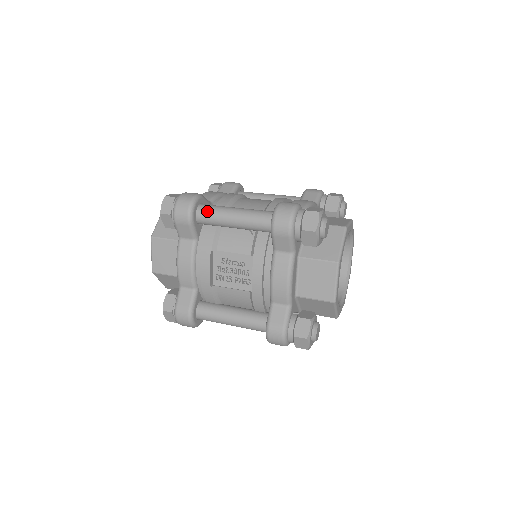
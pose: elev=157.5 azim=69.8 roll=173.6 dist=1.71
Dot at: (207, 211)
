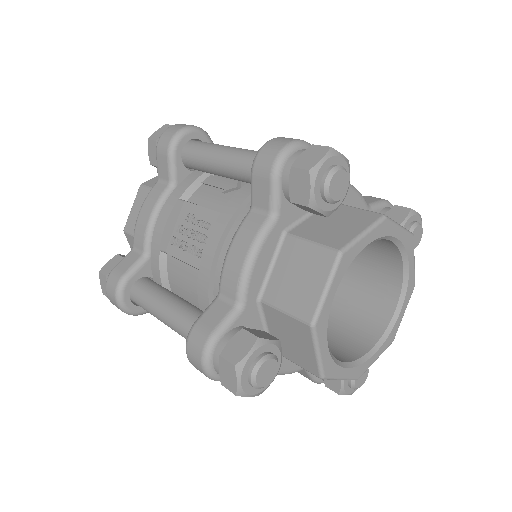
Dot at: (197, 144)
